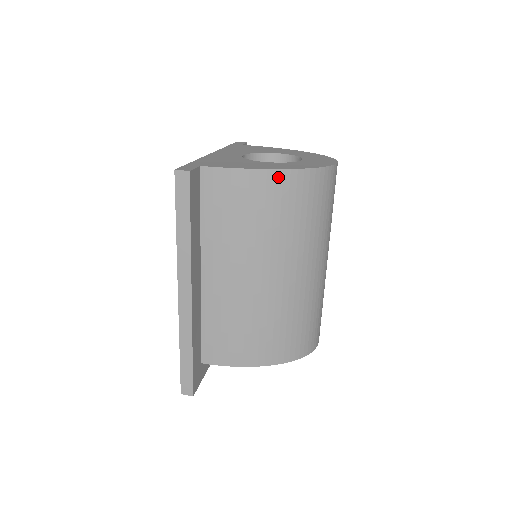
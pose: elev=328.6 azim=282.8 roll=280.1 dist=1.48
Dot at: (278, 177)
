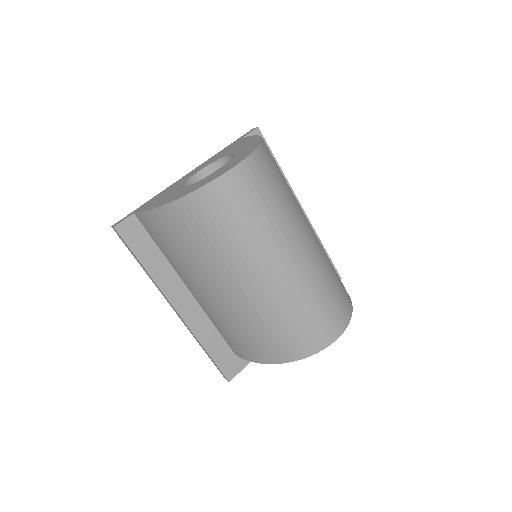
Dot at: (168, 211)
